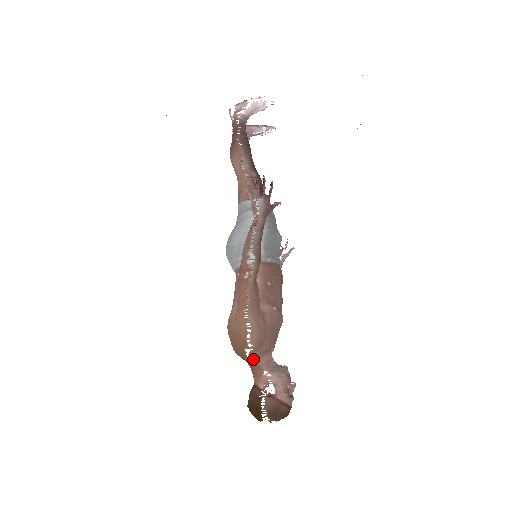
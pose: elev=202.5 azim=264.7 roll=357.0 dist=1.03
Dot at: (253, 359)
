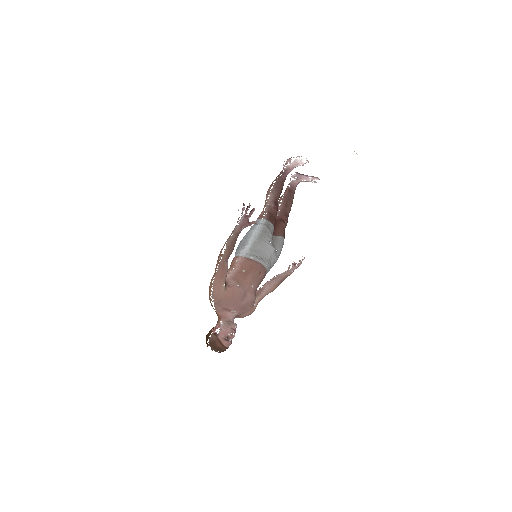
Dot at: (217, 310)
